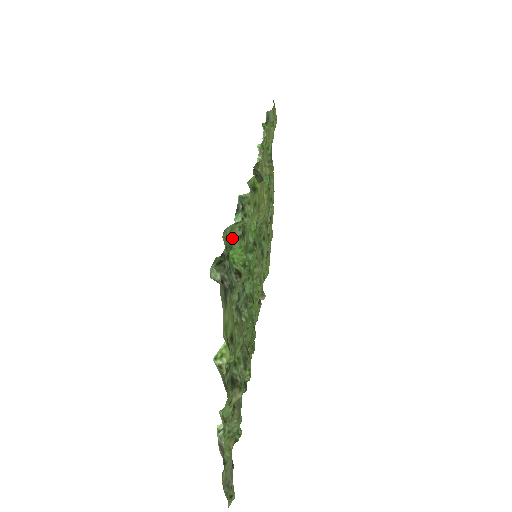
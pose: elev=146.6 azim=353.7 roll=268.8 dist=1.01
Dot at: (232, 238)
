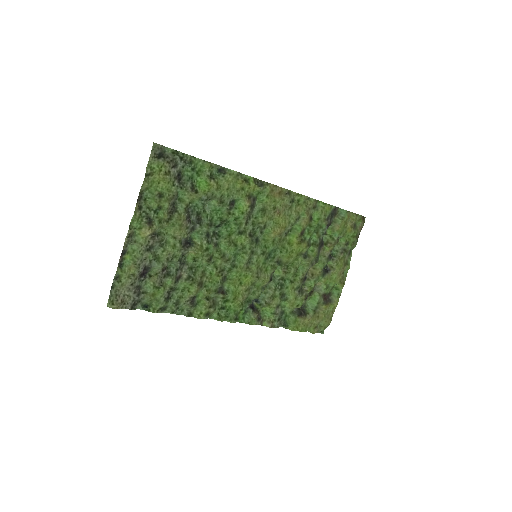
Dot at: (203, 172)
